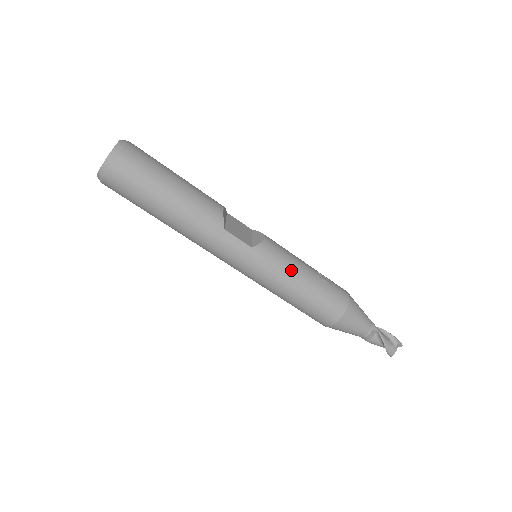
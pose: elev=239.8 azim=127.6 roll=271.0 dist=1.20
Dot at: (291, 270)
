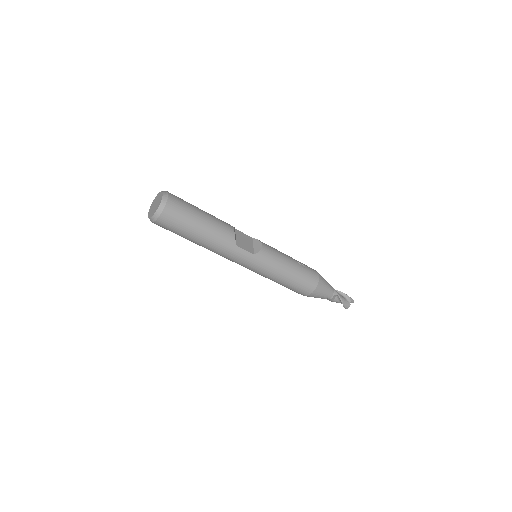
Dot at: (281, 265)
